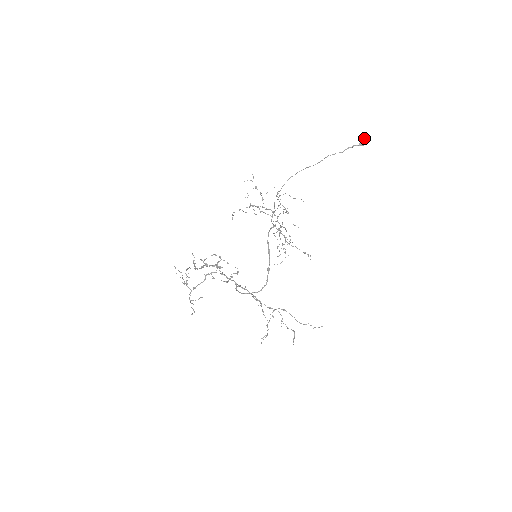
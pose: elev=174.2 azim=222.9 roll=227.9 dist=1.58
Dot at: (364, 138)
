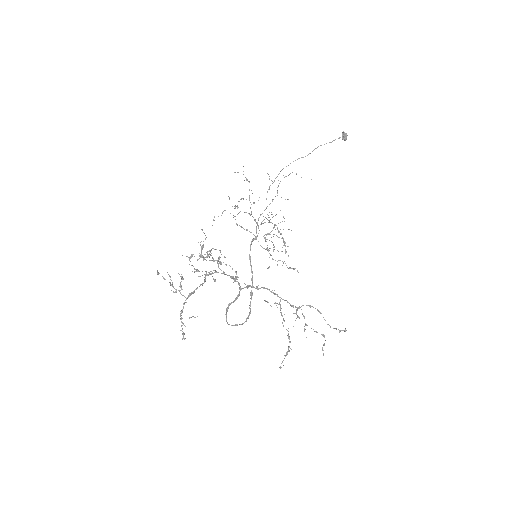
Dot at: (346, 133)
